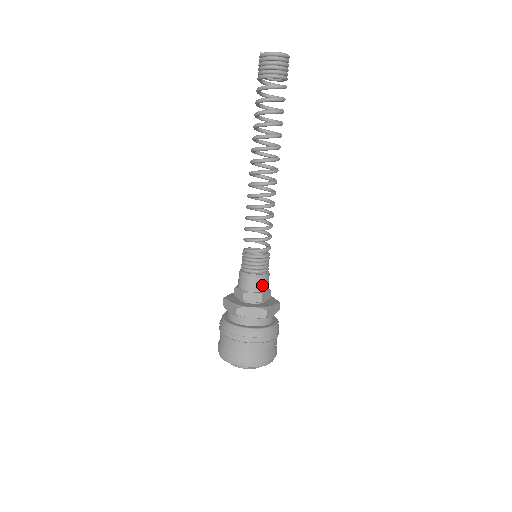
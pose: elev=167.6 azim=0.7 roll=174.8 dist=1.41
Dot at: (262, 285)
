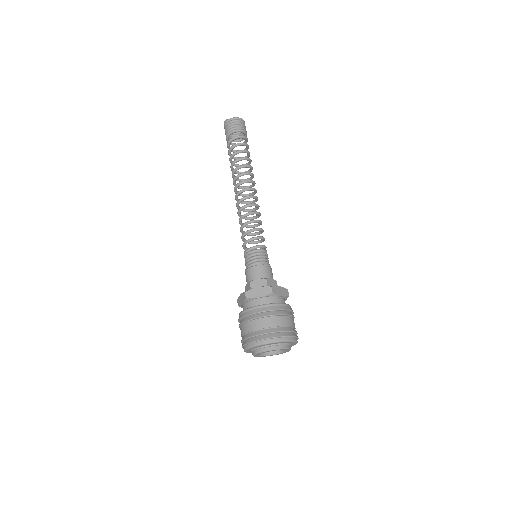
Dot at: (272, 274)
